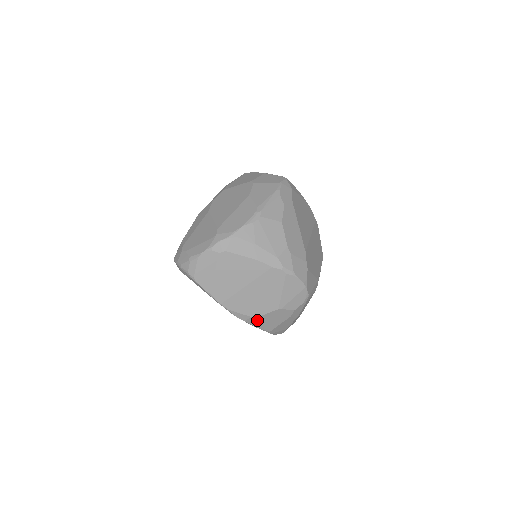
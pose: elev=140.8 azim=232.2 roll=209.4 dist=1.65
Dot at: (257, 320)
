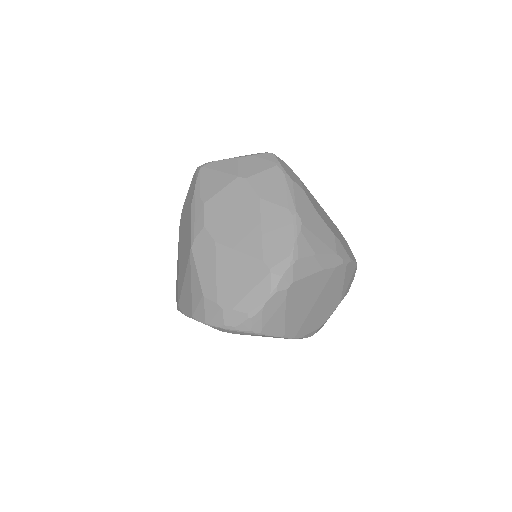
Dot at: occluded
